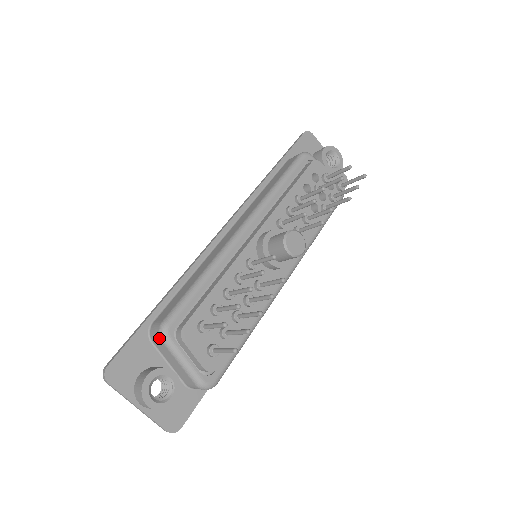
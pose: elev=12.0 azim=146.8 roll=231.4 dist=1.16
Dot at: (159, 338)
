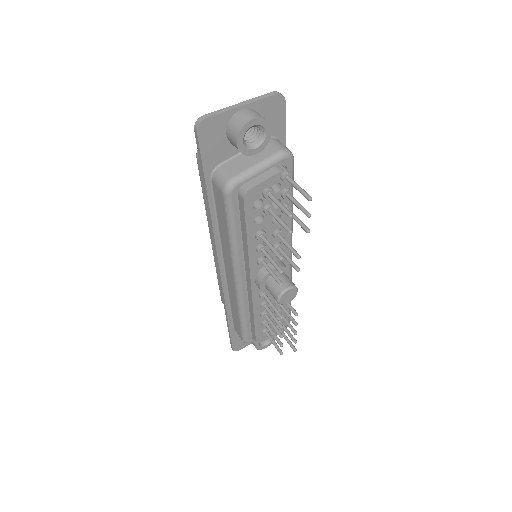
Dot at: occluded
